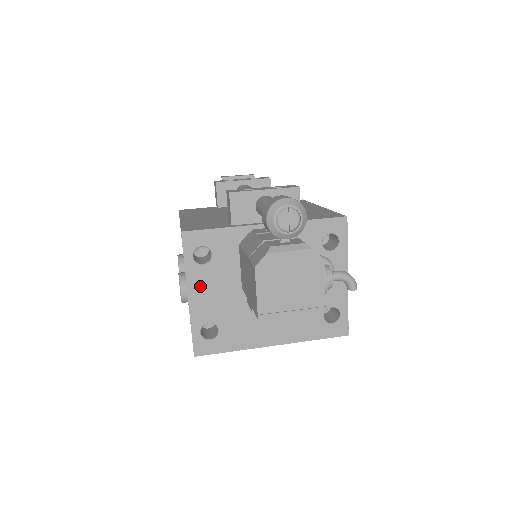
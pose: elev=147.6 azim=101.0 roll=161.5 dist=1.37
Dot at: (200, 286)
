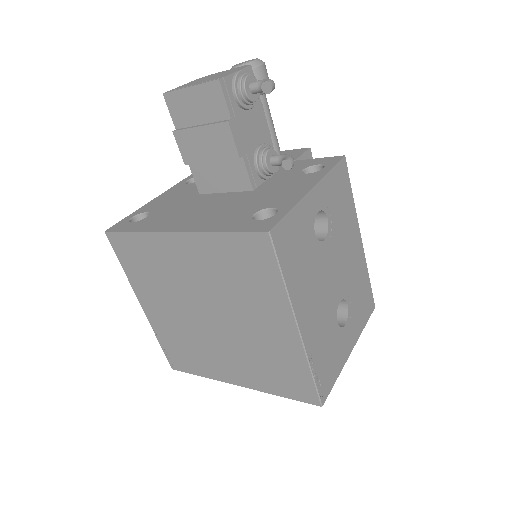
Dot at: (171, 193)
